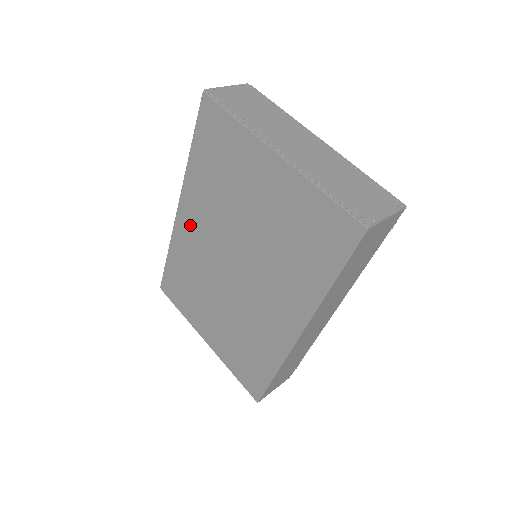
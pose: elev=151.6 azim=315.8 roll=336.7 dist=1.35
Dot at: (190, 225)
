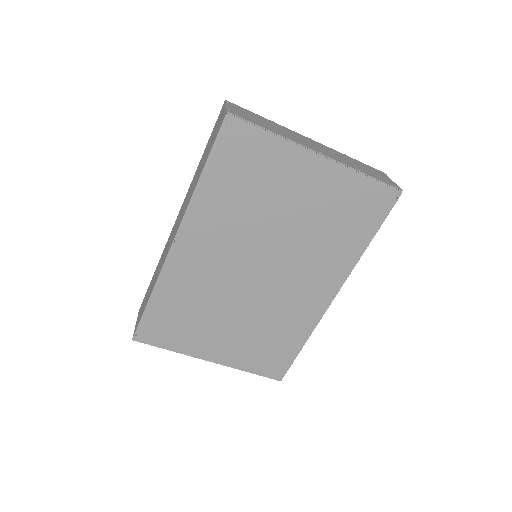
Dot at: (195, 252)
